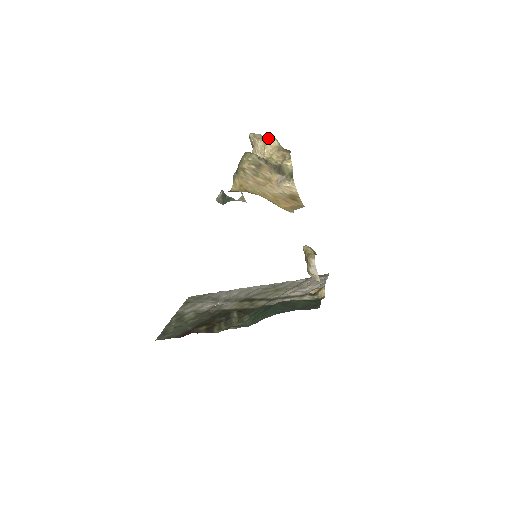
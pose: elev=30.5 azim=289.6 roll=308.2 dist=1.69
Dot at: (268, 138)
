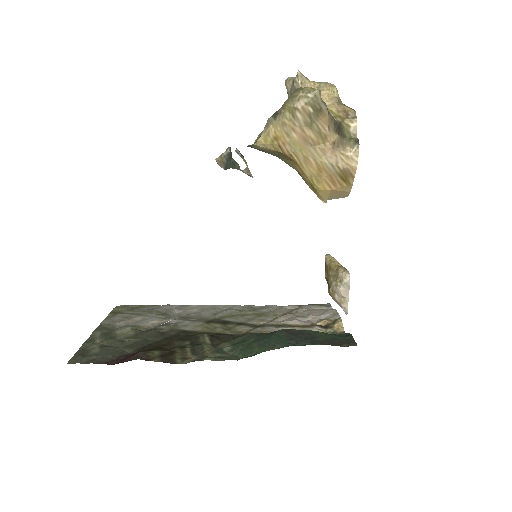
Dot at: (325, 83)
